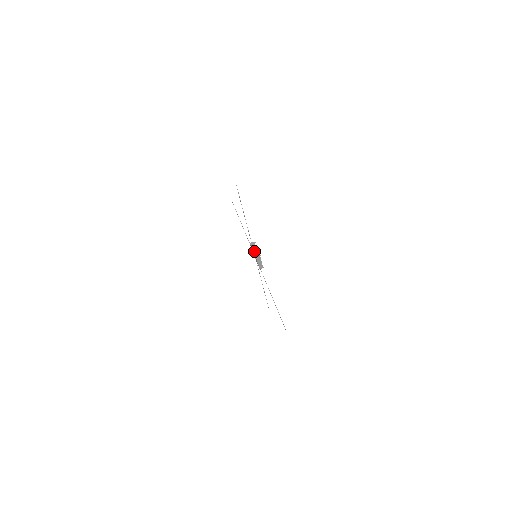
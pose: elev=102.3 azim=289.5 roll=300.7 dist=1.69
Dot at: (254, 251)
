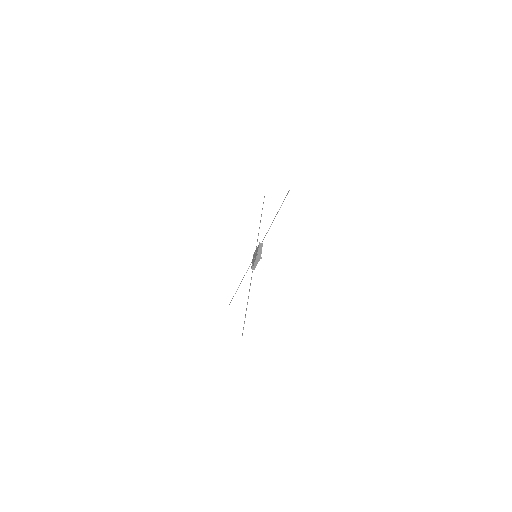
Dot at: (253, 264)
